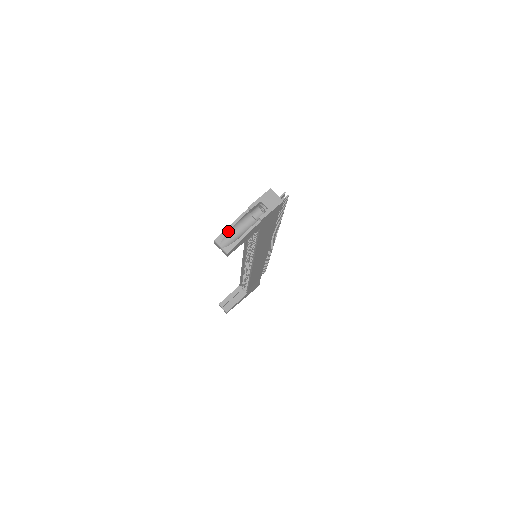
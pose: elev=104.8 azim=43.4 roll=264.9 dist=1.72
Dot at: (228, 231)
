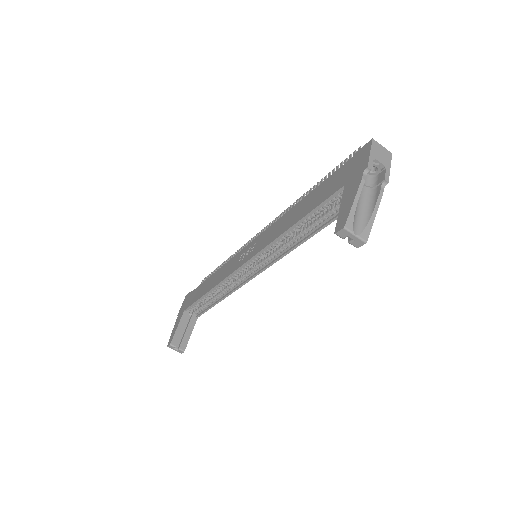
Dot at: (355, 209)
